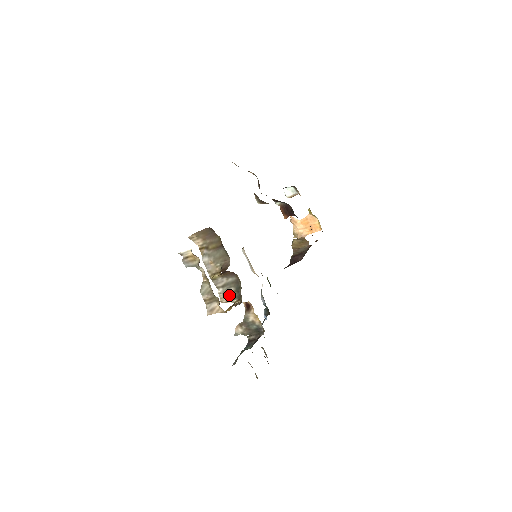
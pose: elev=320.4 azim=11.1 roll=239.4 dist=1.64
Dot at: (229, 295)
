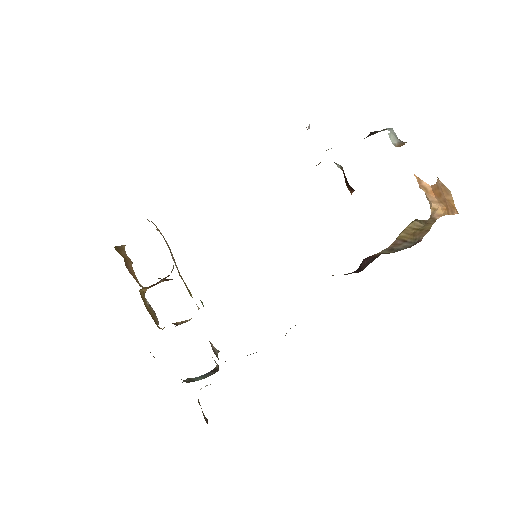
Dot at: occluded
